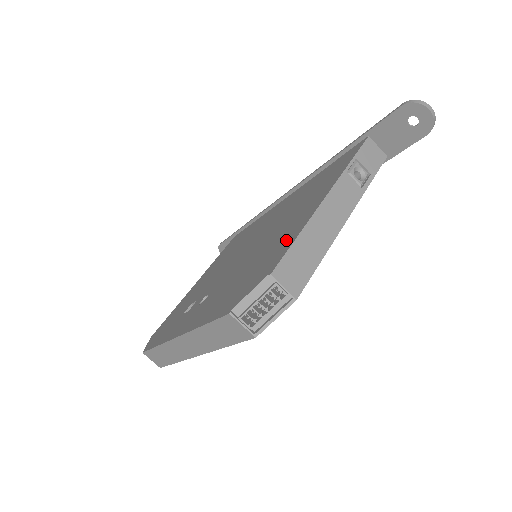
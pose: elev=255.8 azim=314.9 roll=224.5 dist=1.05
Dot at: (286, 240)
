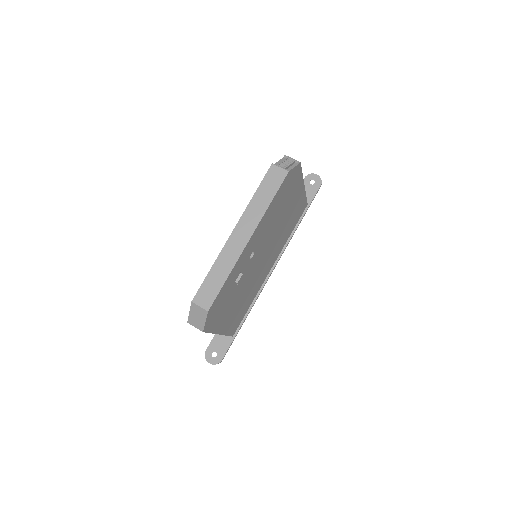
Dot at: occluded
